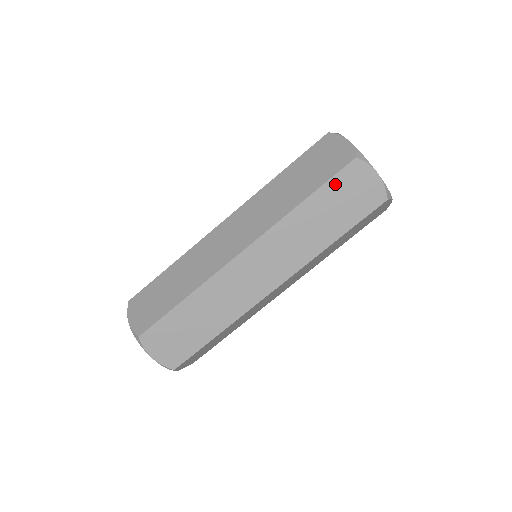
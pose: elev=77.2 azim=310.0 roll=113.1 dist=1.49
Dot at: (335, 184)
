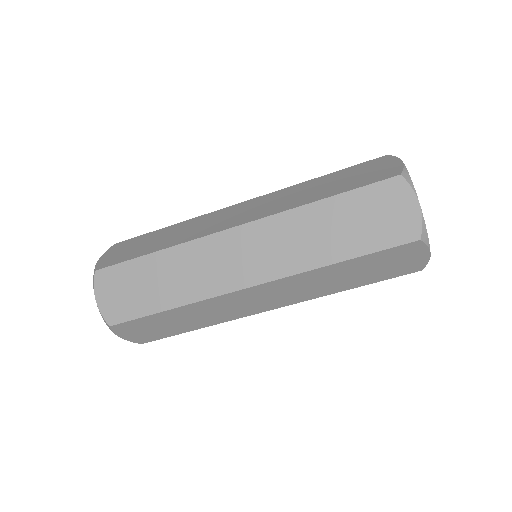
Dot at: (365, 195)
